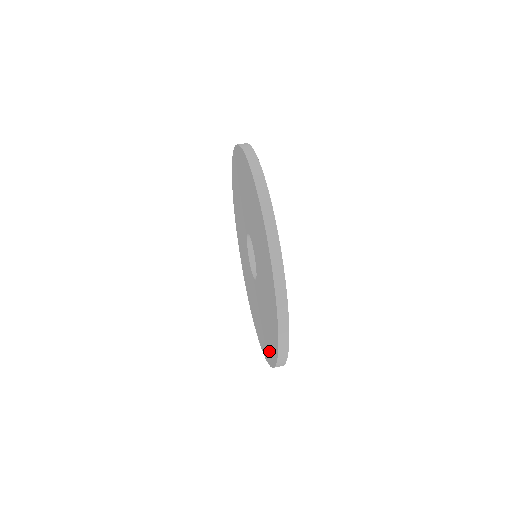
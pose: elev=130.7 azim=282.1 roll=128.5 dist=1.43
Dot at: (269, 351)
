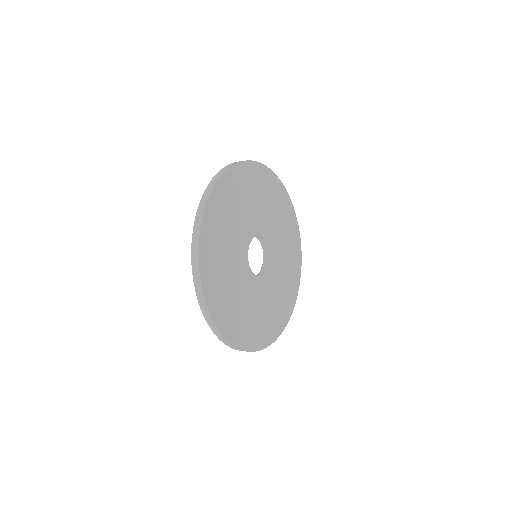
Dot at: occluded
